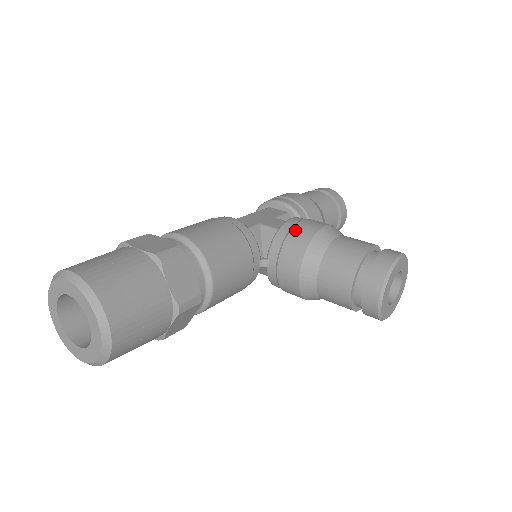
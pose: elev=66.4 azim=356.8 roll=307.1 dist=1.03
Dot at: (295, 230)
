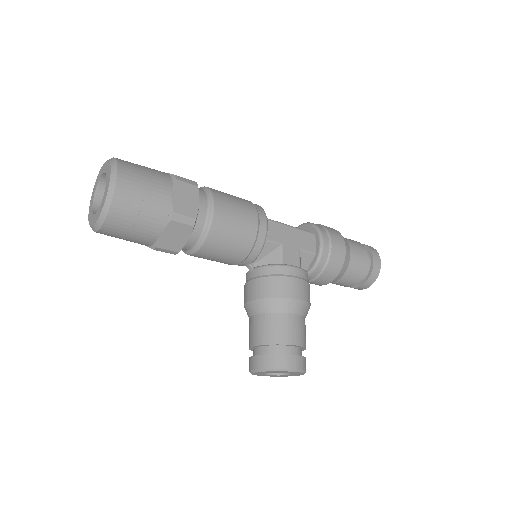
Dot at: (282, 279)
